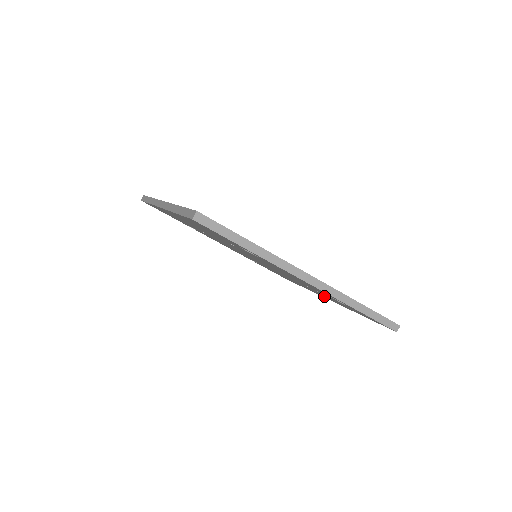
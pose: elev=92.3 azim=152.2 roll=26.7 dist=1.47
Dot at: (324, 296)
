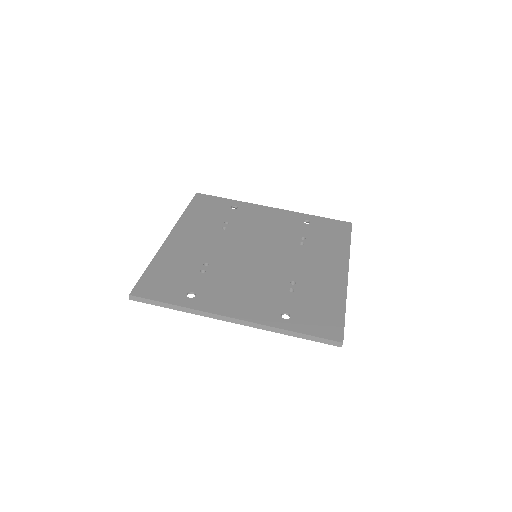
Dot at: occluded
